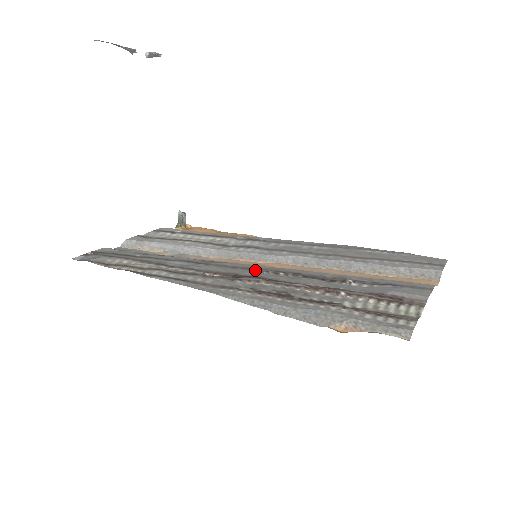
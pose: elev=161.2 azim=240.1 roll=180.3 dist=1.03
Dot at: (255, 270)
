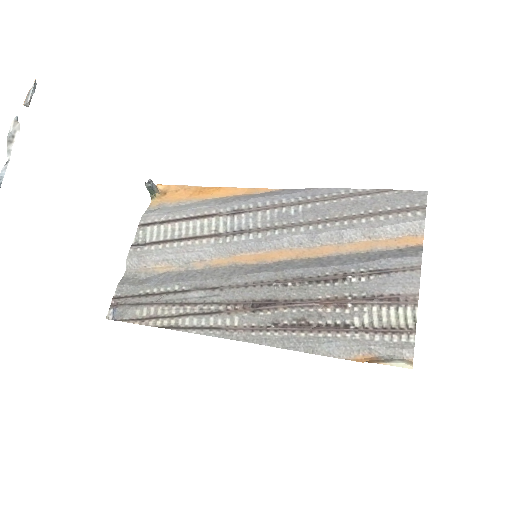
Dot at: (265, 286)
